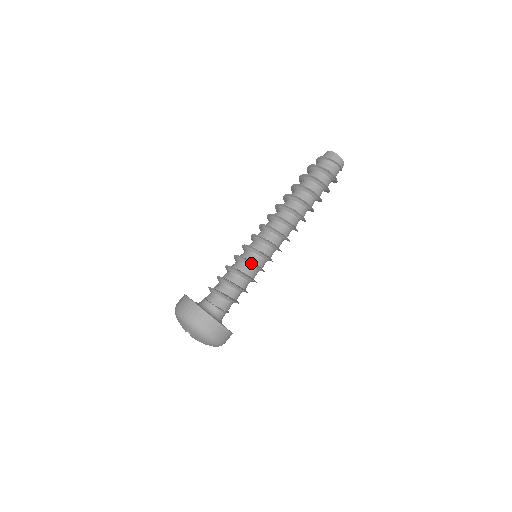
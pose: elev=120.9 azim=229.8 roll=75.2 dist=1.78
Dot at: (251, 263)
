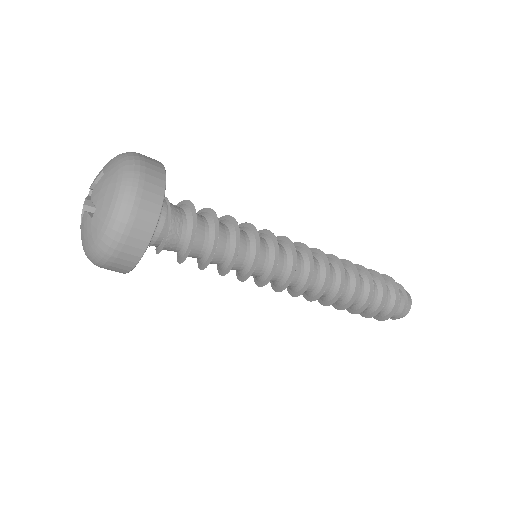
Dot at: (255, 235)
